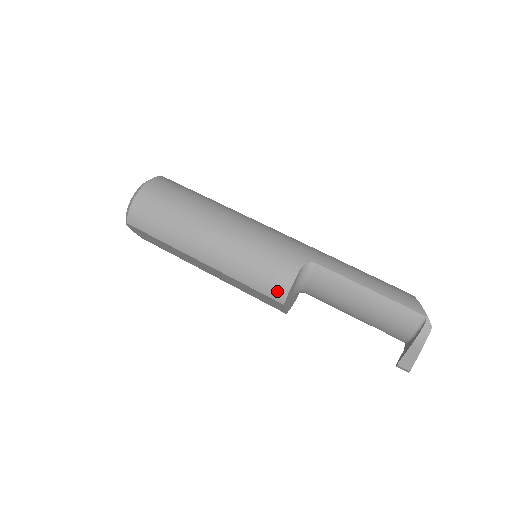
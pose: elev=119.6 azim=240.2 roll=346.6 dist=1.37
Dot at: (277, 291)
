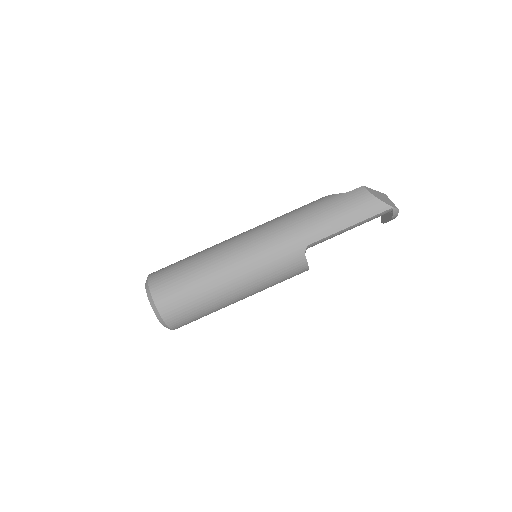
Dot at: occluded
